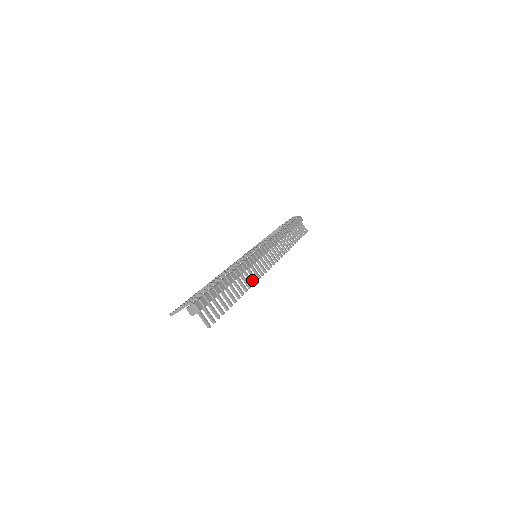
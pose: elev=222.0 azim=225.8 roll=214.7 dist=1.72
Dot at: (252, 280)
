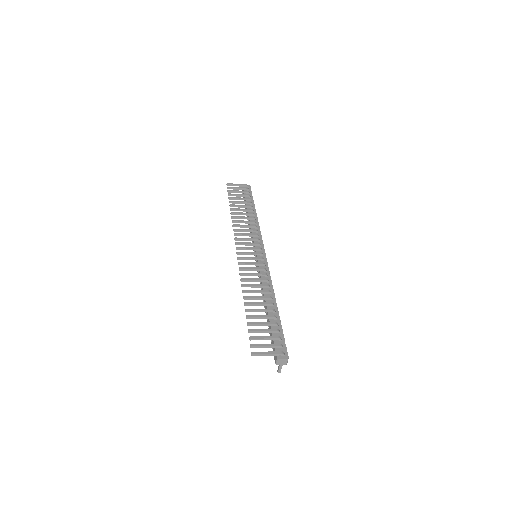
Dot at: occluded
